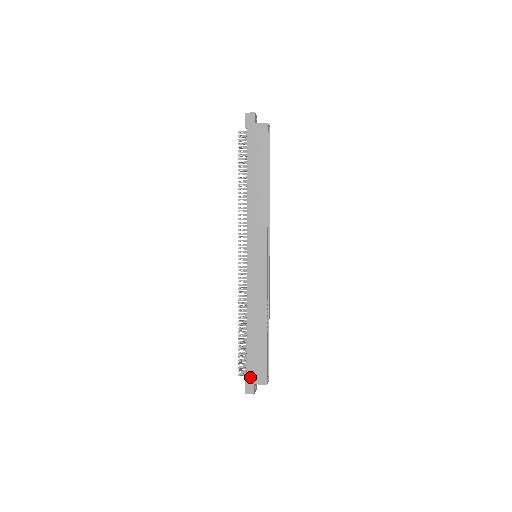
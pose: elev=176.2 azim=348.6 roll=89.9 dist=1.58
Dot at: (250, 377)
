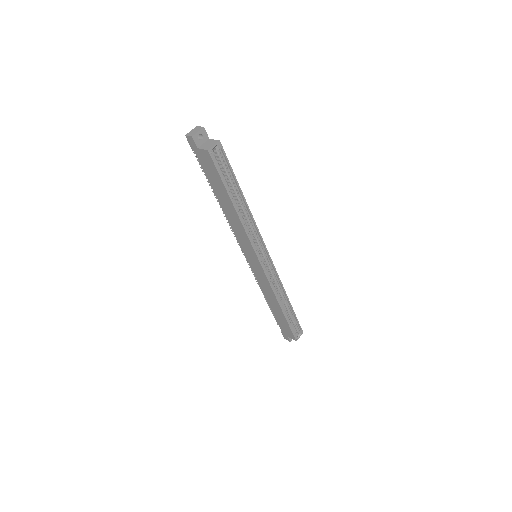
Dot at: (283, 332)
